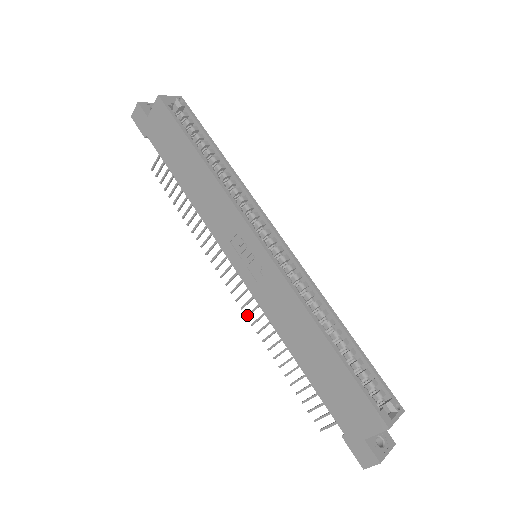
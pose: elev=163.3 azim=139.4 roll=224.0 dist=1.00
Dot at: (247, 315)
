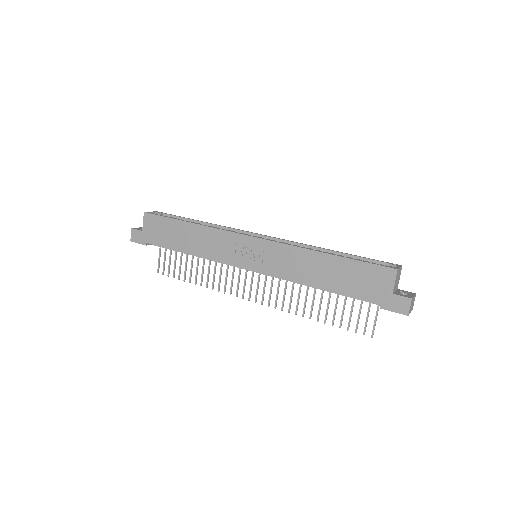
Dot at: (275, 306)
